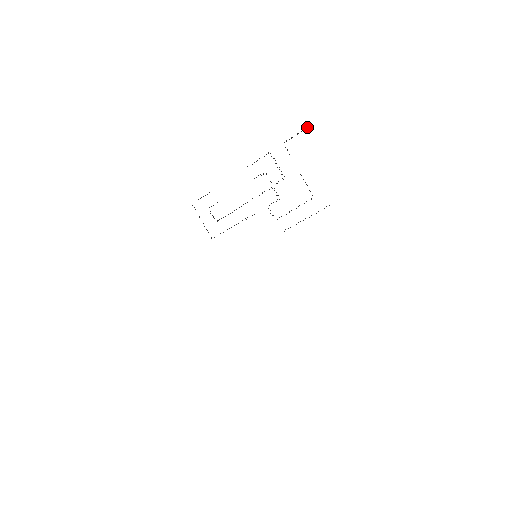
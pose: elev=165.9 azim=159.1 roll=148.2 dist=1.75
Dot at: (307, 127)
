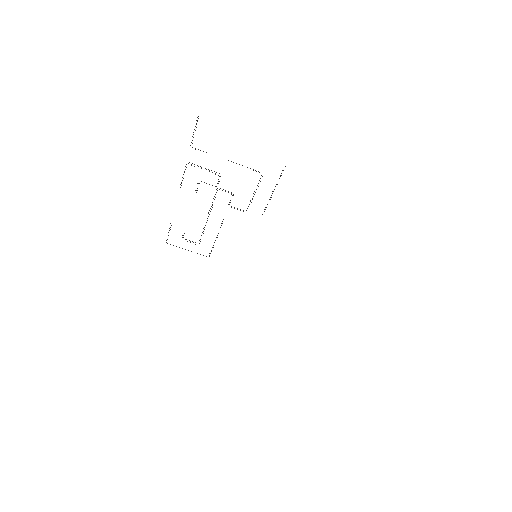
Dot at: occluded
